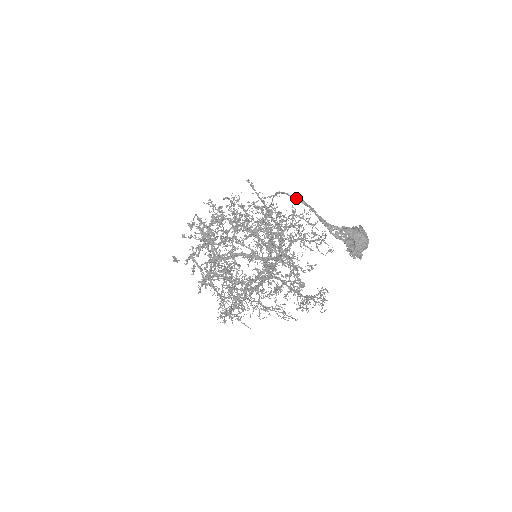
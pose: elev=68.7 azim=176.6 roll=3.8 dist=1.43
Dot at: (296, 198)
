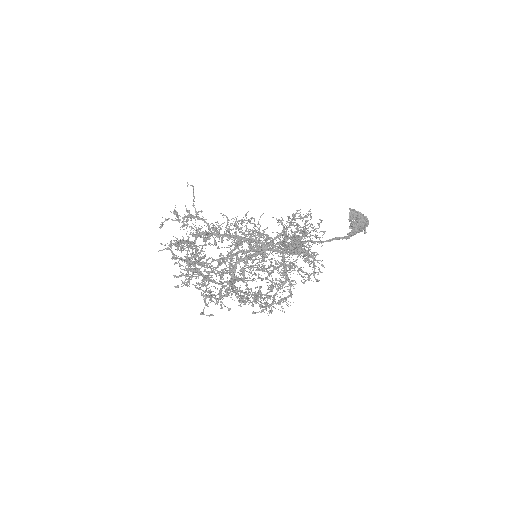
Dot at: occluded
